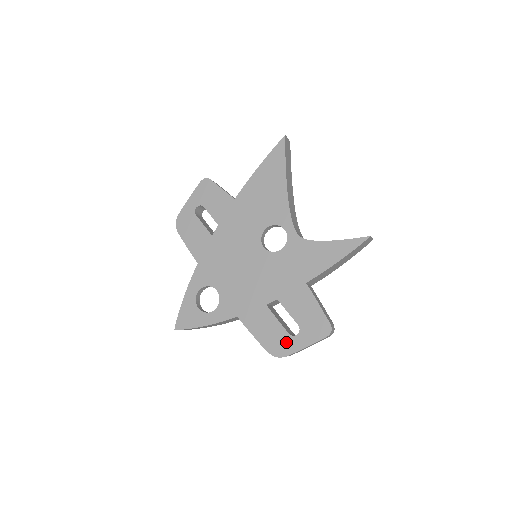
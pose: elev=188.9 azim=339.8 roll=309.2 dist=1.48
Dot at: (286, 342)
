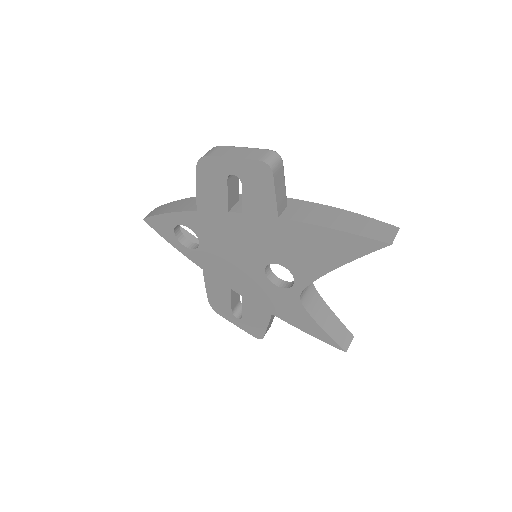
Dot at: (226, 312)
